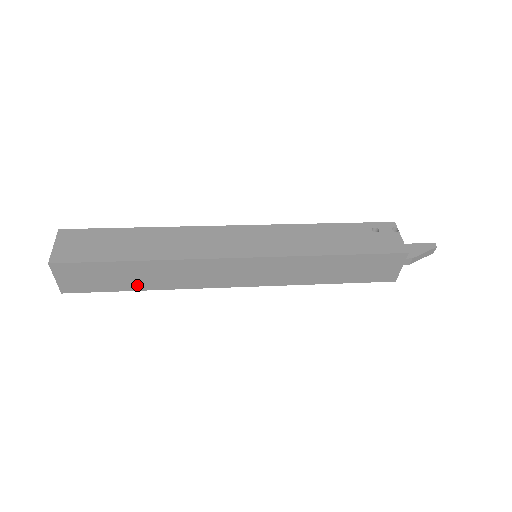
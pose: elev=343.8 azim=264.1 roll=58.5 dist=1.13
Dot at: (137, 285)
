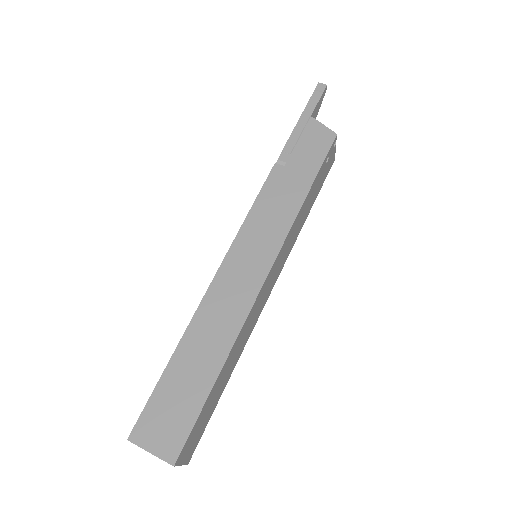
Dot at: occluded
